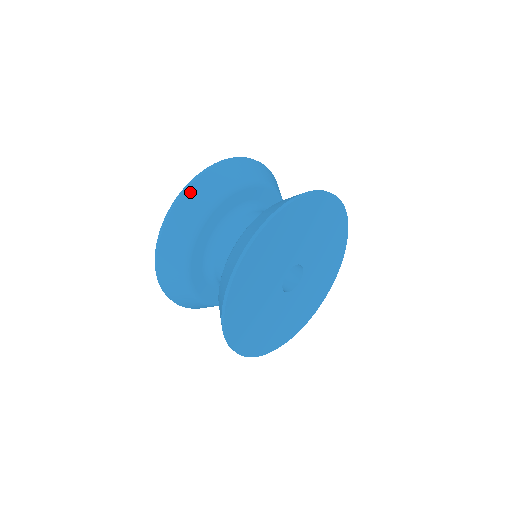
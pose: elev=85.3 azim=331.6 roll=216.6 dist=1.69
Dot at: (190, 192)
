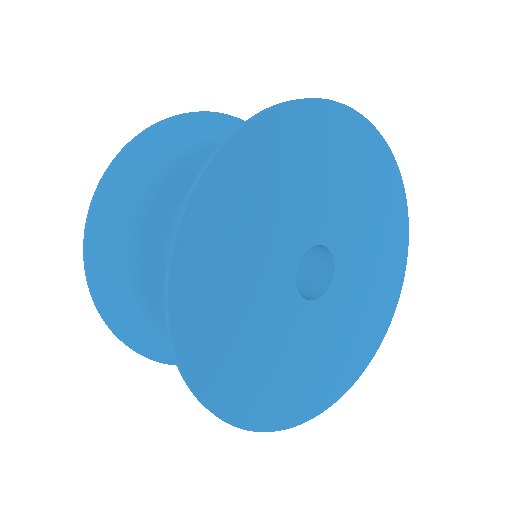
Dot at: (127, 156)
